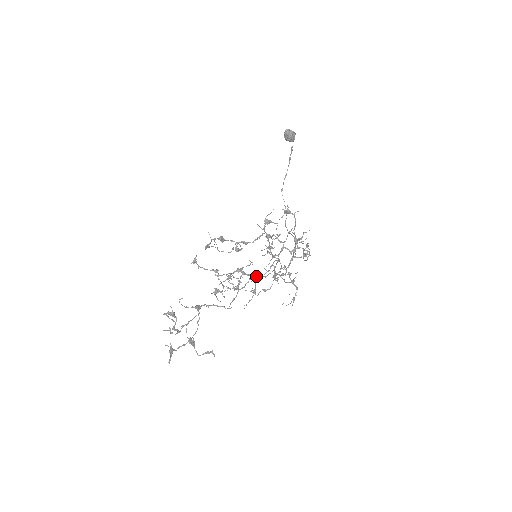
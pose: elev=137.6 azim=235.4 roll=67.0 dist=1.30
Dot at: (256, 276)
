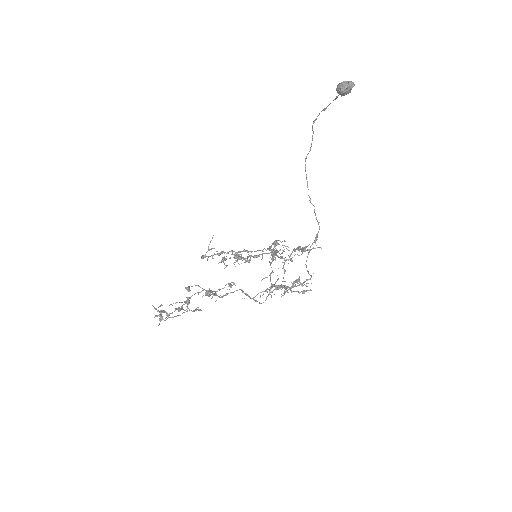
Dot at: (253, 257)
